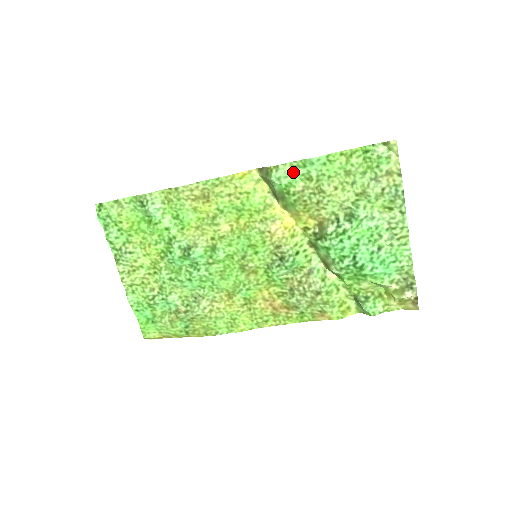
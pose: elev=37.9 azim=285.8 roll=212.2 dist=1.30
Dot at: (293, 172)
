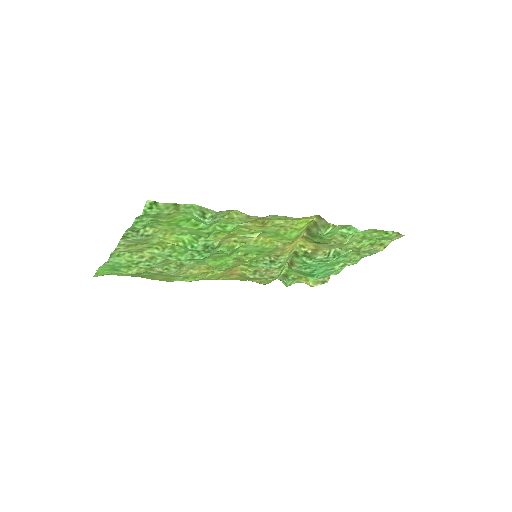
Dot at: (338, 229)
